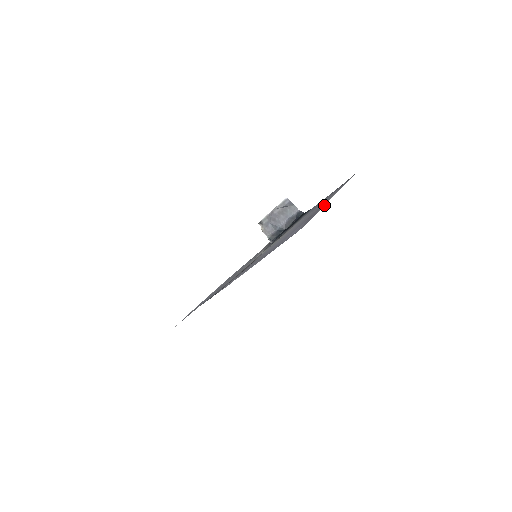
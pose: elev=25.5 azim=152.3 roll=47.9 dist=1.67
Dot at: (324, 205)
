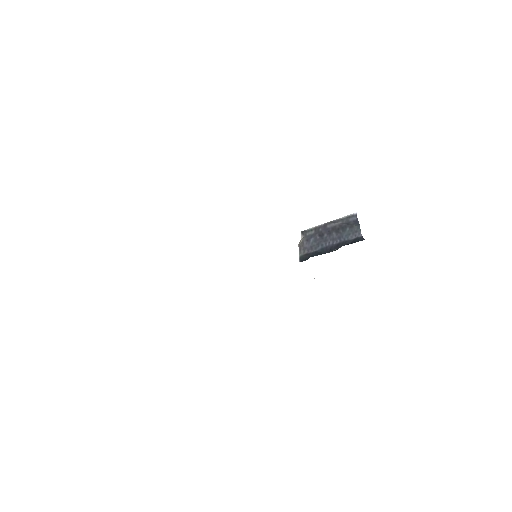
Dot at: occluded
